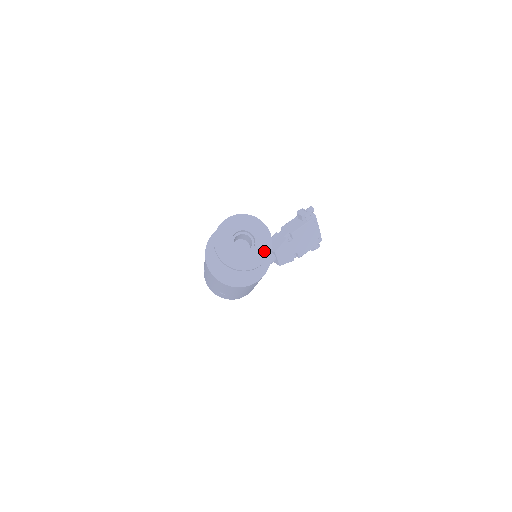
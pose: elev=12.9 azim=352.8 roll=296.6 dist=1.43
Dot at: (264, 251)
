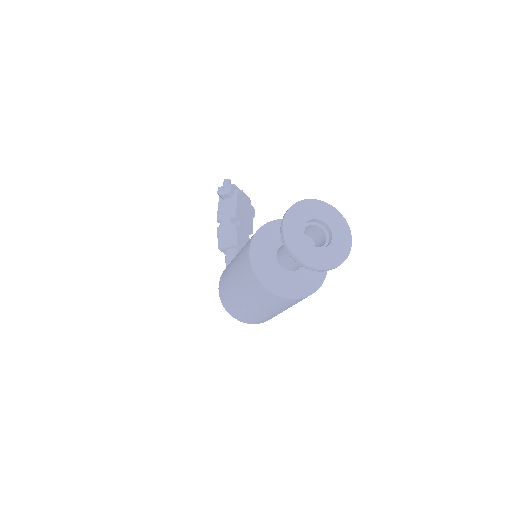
Dot at: (341, 226)
